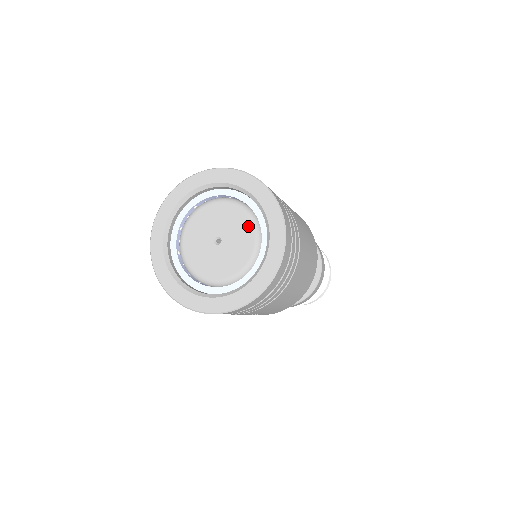
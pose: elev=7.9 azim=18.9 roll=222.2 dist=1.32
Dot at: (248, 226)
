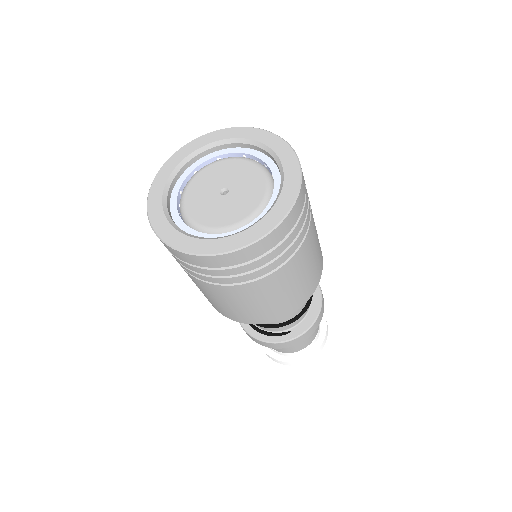
Dot at: (254, 205)
